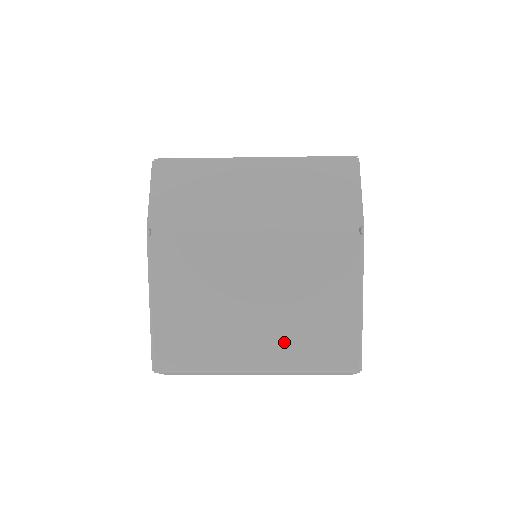
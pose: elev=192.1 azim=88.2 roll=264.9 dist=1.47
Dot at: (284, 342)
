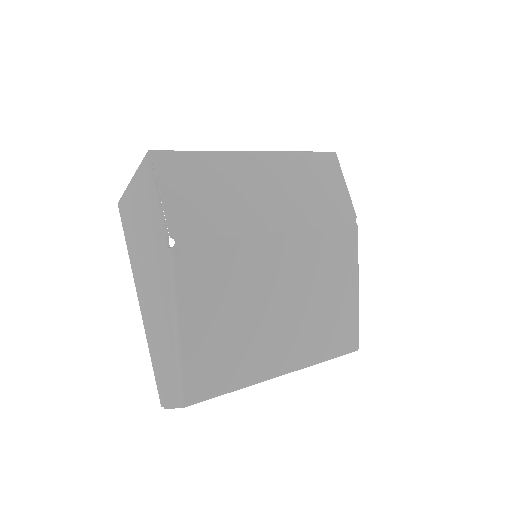
Dot at: (305, 338)
